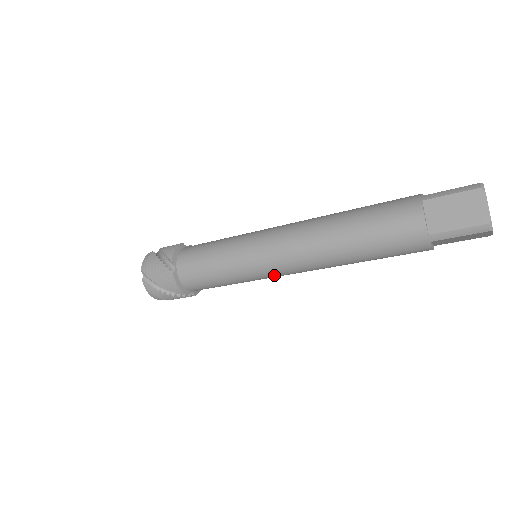
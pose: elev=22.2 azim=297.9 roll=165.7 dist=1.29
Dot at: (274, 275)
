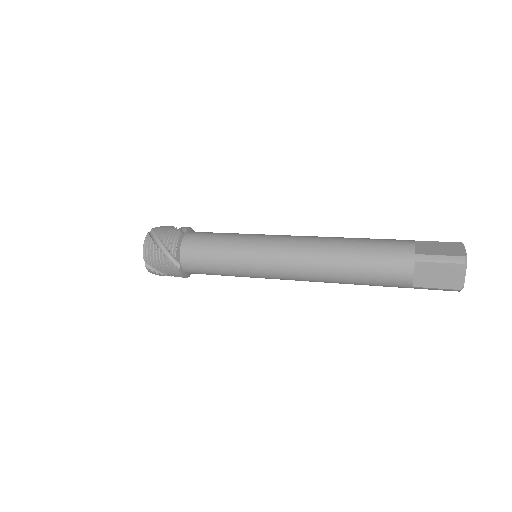
Dot at: occluded
